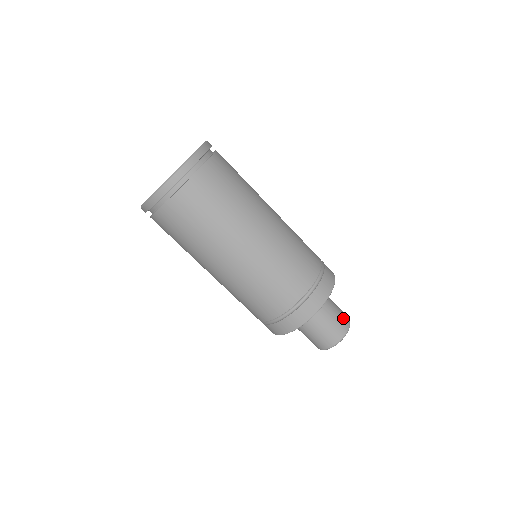
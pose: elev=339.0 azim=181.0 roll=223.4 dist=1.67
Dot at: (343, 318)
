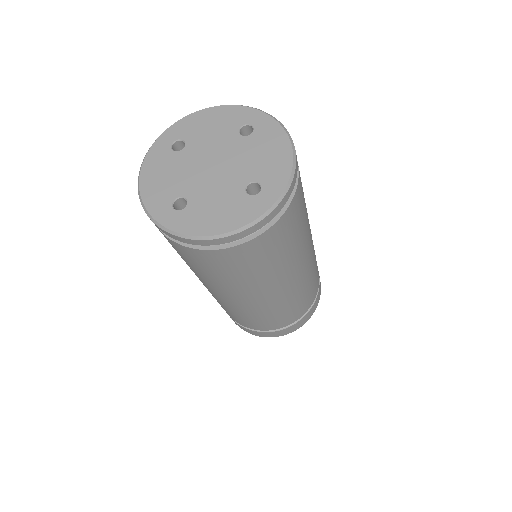
Dot at: occluded
